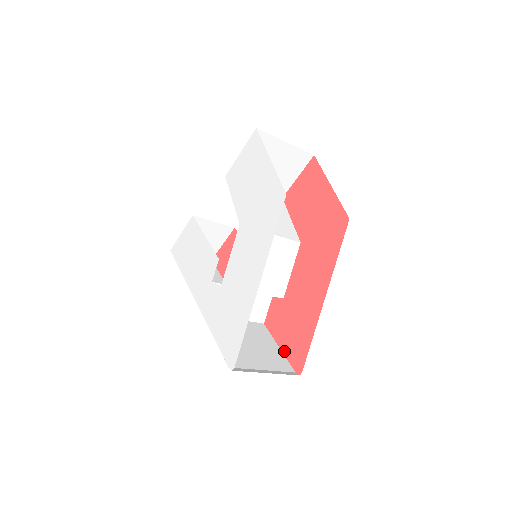
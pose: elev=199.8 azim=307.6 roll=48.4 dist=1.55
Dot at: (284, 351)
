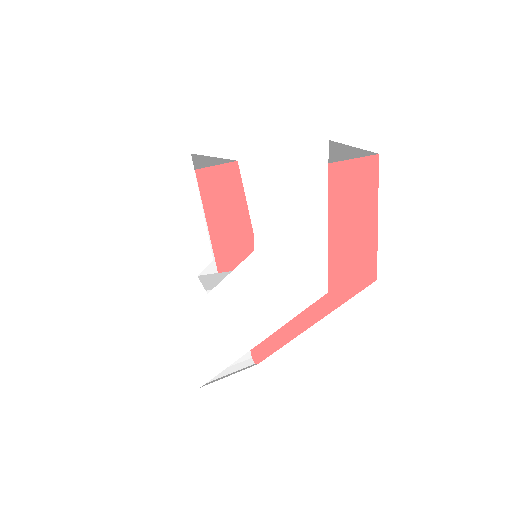
Dot at: occluded
